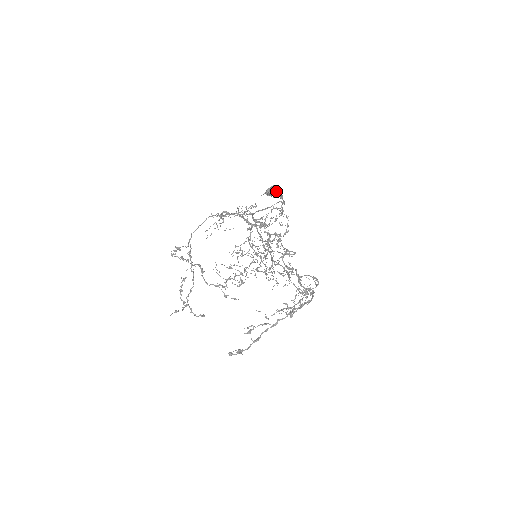
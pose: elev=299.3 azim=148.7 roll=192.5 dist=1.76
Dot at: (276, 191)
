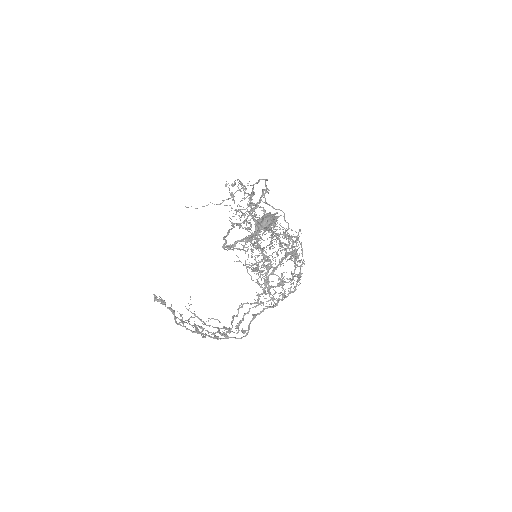
Dot at: (260, 225)
